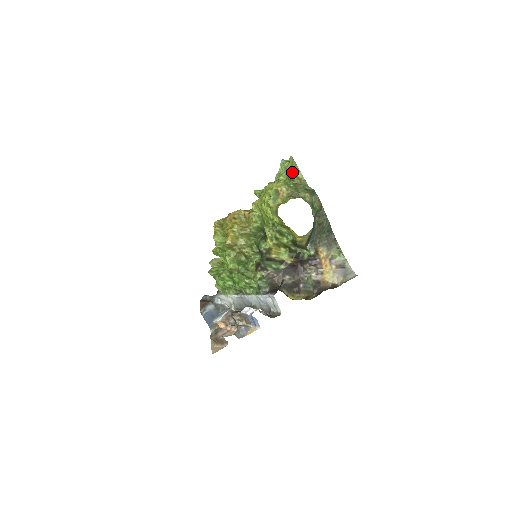
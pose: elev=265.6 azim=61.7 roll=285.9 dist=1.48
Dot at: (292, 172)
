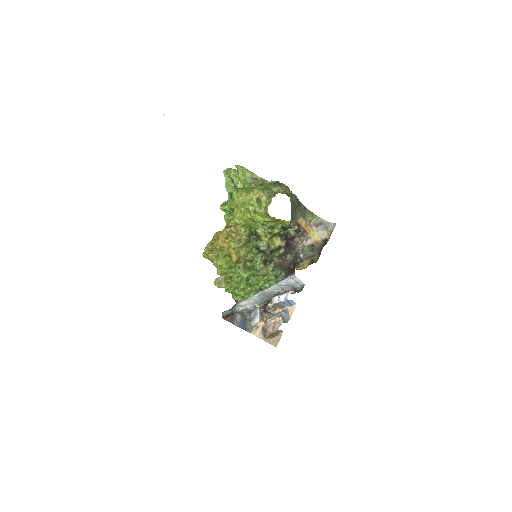
Dot at: (248, 177)
